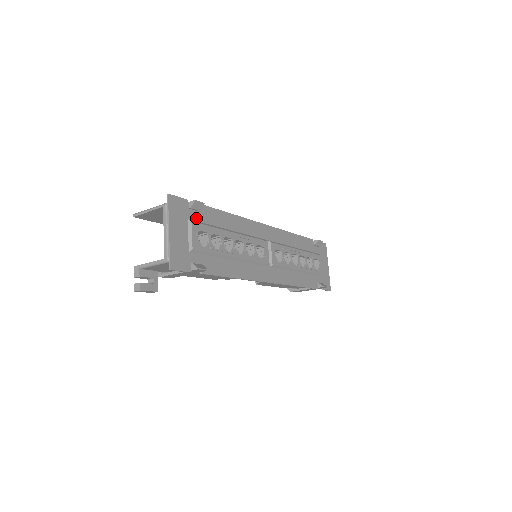
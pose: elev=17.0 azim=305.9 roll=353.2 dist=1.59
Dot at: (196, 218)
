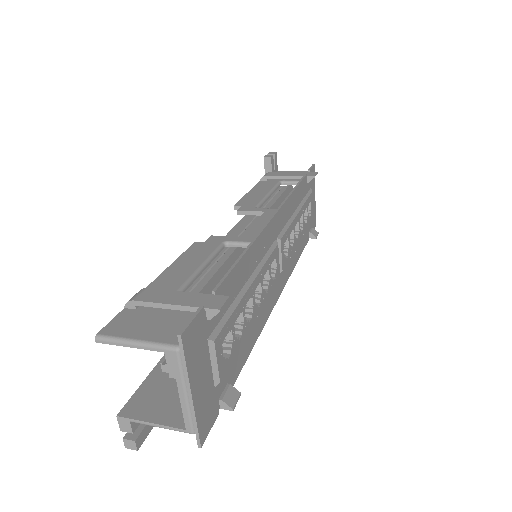
Dot at: (215, 321)
